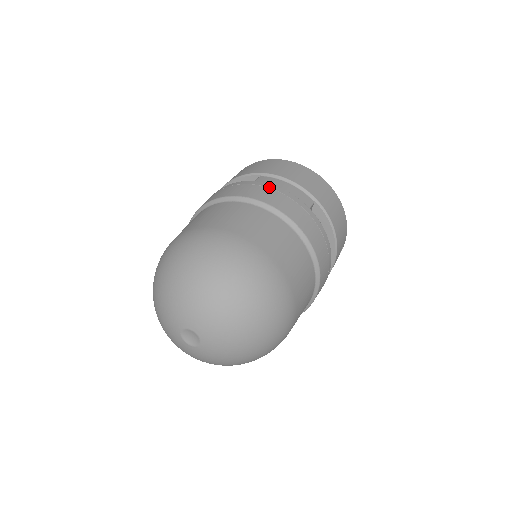
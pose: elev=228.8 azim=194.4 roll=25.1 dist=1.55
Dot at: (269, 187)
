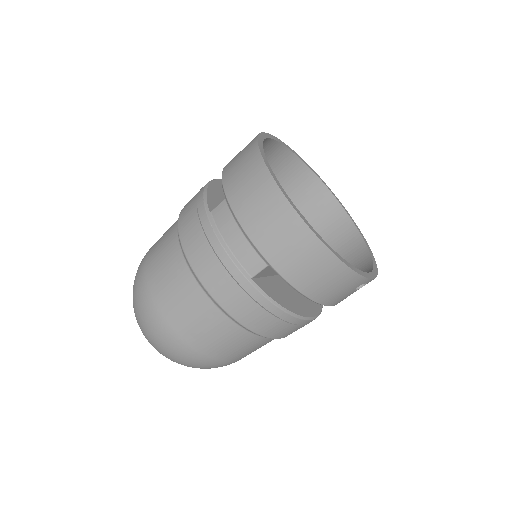
Dot at: (208, 239)
